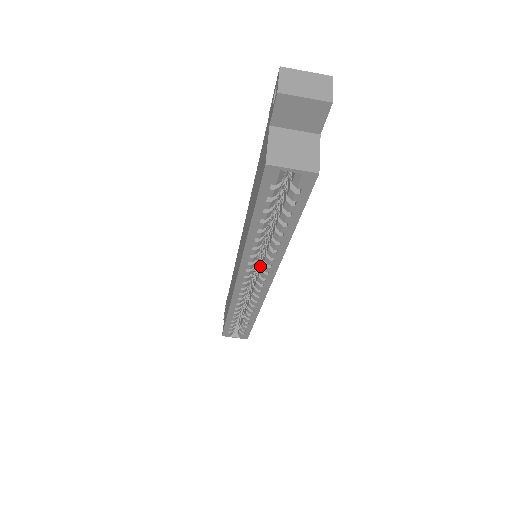
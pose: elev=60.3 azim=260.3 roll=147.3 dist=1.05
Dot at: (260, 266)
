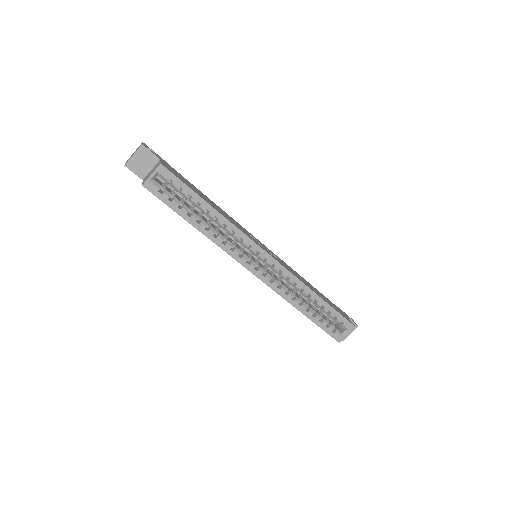
Dot at: occluded
